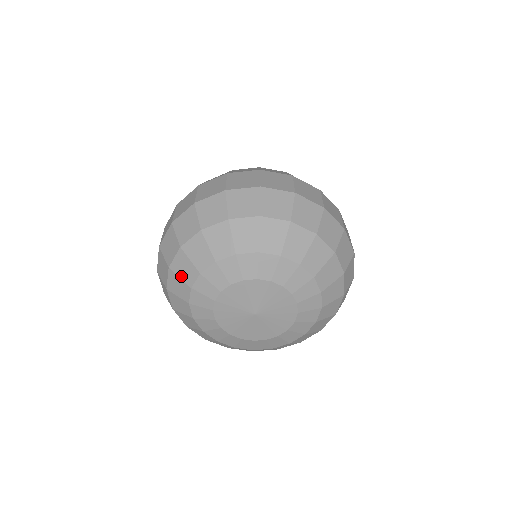
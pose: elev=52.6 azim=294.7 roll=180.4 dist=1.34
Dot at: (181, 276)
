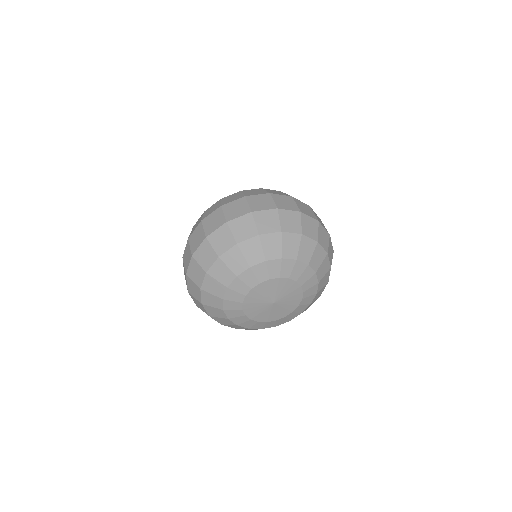
Dot at: (212, 293)
